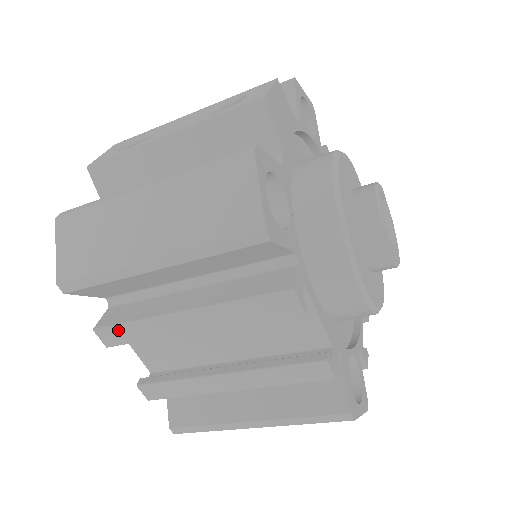
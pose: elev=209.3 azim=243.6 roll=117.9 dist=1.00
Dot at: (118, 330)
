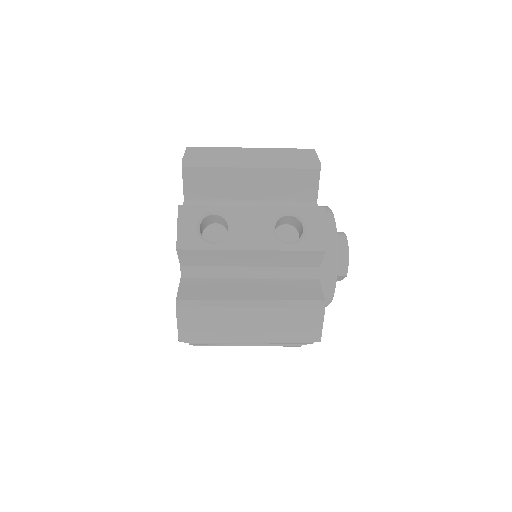
Dot at: occluded
